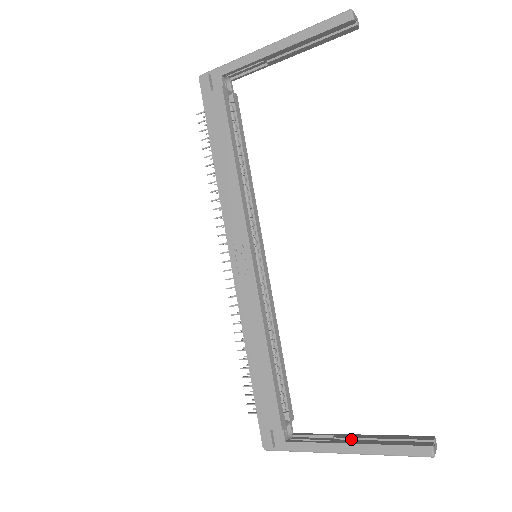
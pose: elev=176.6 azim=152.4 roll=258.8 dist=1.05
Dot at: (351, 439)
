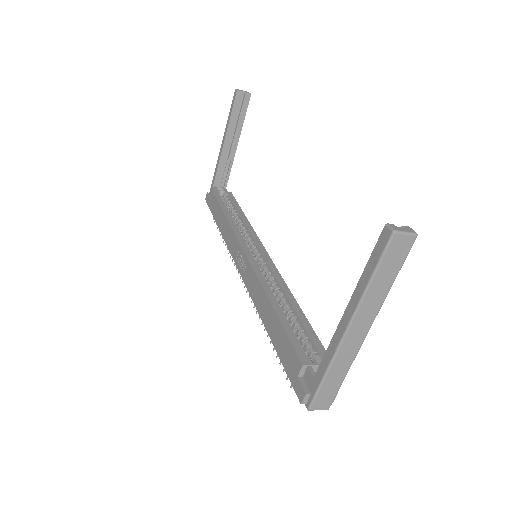
Dot at: occluded
